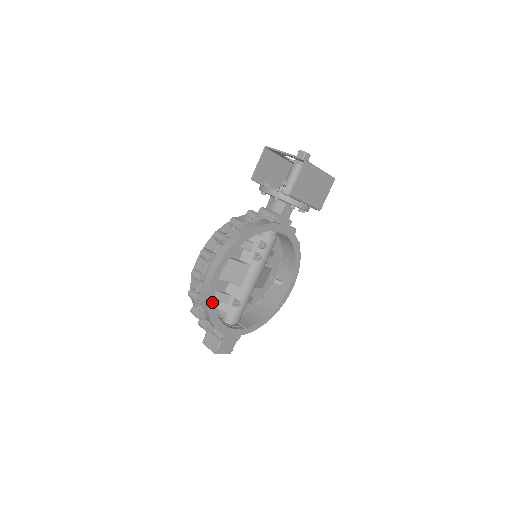
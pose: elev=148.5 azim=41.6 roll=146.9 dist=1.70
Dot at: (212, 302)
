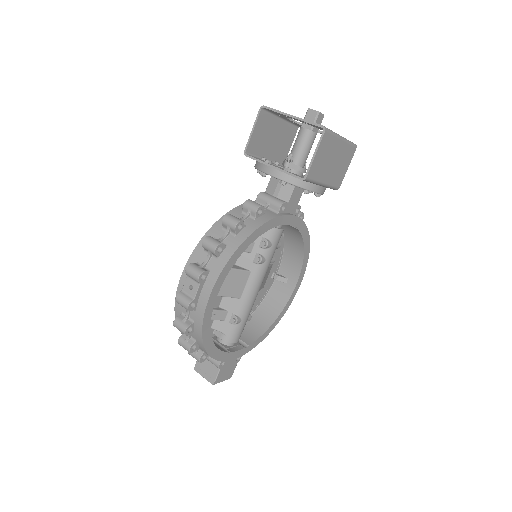
Dot at: (208, 332)
